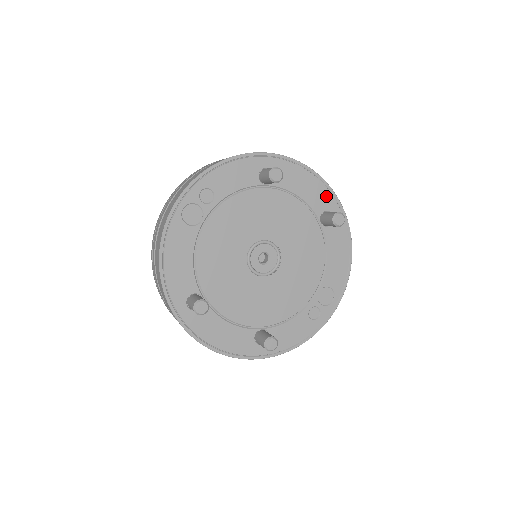
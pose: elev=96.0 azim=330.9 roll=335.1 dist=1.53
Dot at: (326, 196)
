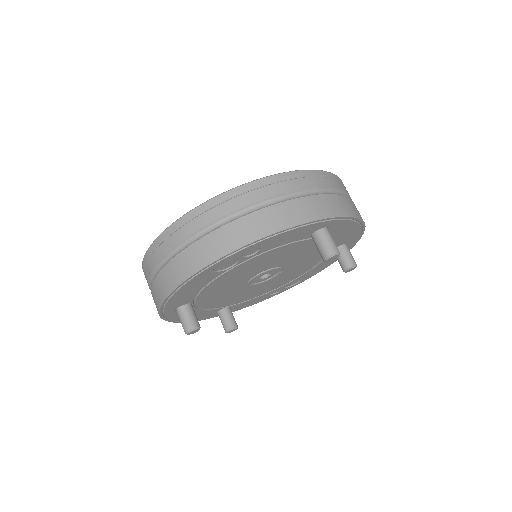
Dot at: (355, 236)
